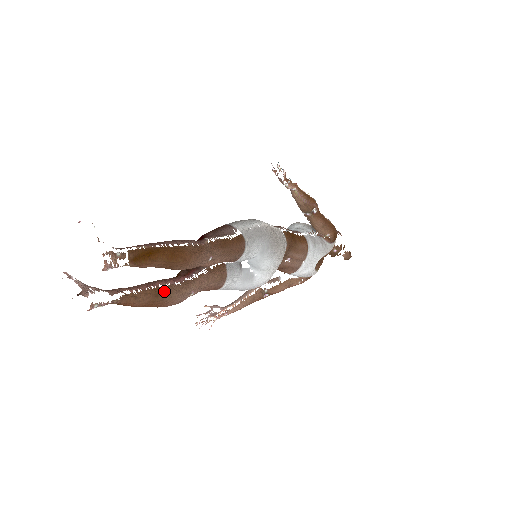
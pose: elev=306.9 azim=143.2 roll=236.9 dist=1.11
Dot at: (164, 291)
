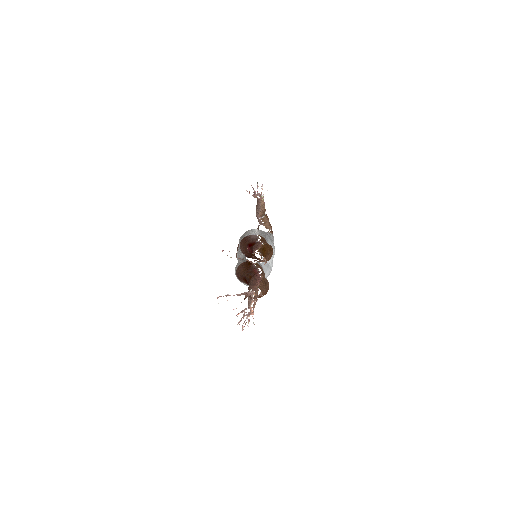
Dot at: (265, 281)
